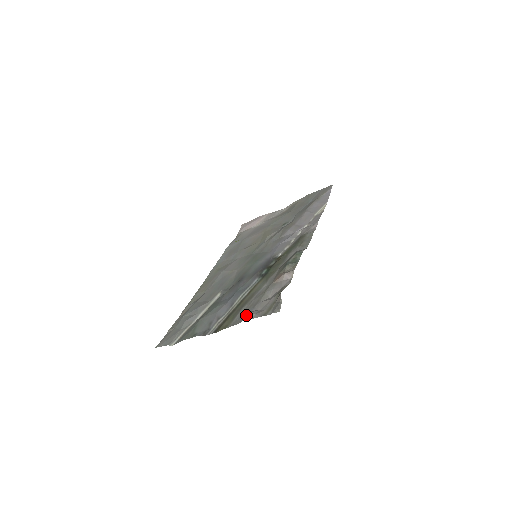
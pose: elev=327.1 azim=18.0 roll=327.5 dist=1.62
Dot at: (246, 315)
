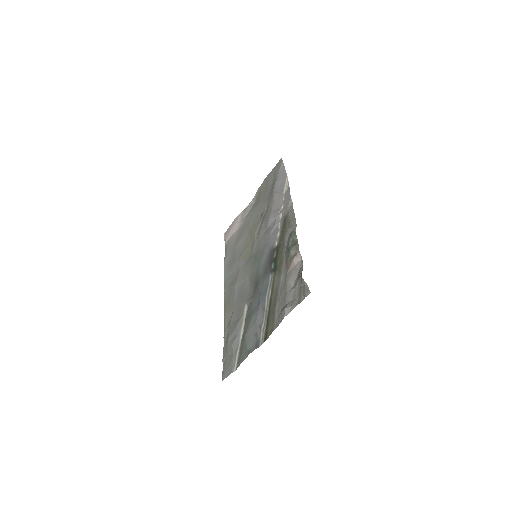
Dot at: (283, 311)
